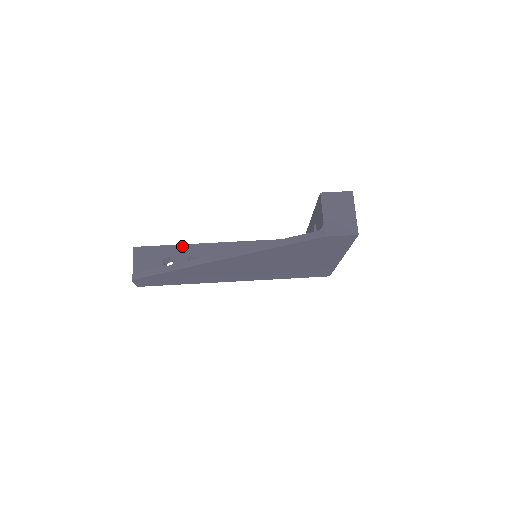
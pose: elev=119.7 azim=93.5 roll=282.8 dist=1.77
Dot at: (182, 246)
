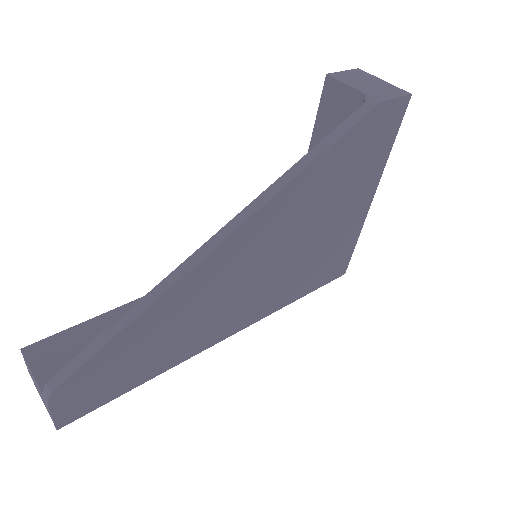
Dot at: (119, 309)
